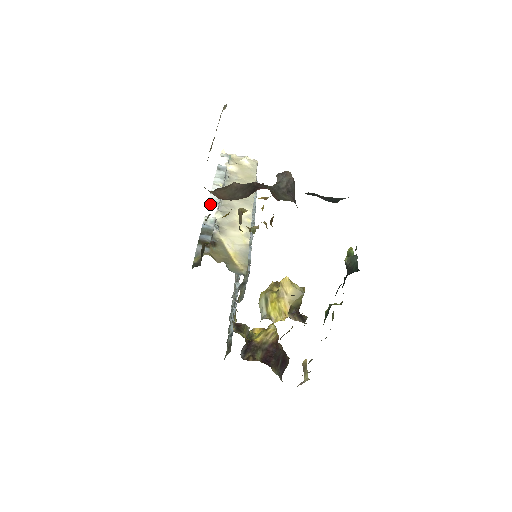
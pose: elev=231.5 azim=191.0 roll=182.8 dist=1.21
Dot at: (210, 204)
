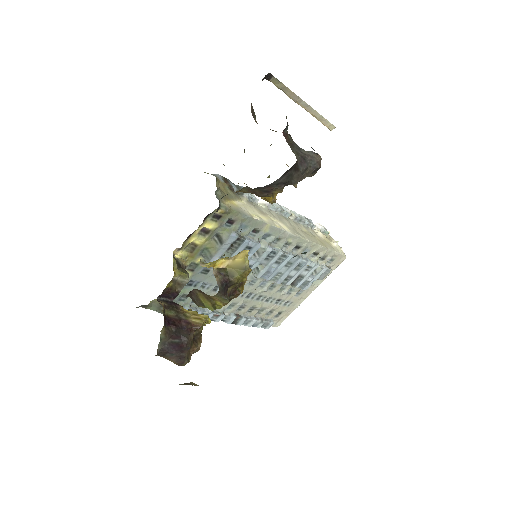
Dot at: occluded
